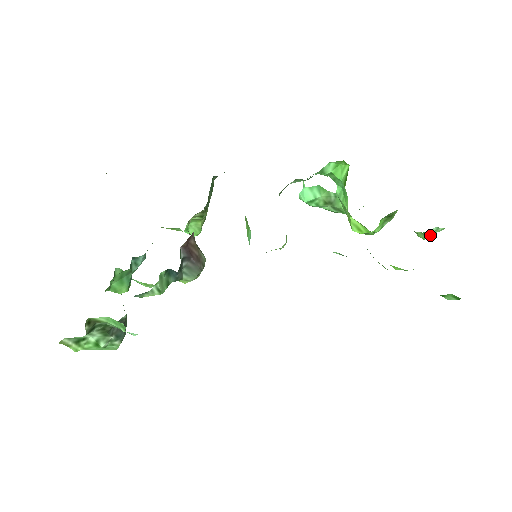
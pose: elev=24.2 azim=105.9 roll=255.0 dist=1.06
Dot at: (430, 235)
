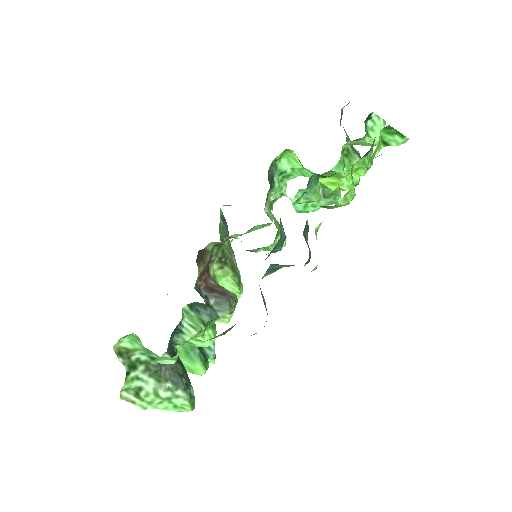
Dot at: occluded
